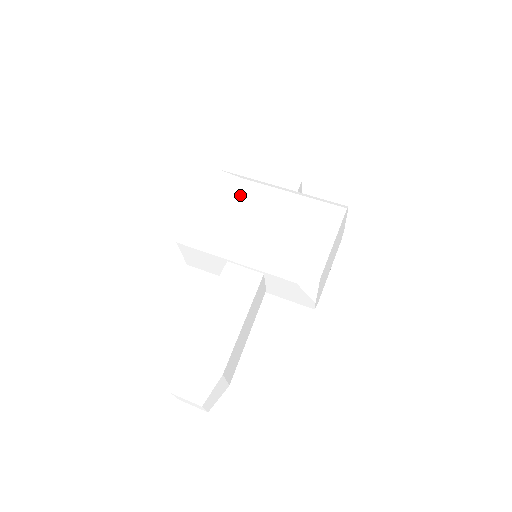
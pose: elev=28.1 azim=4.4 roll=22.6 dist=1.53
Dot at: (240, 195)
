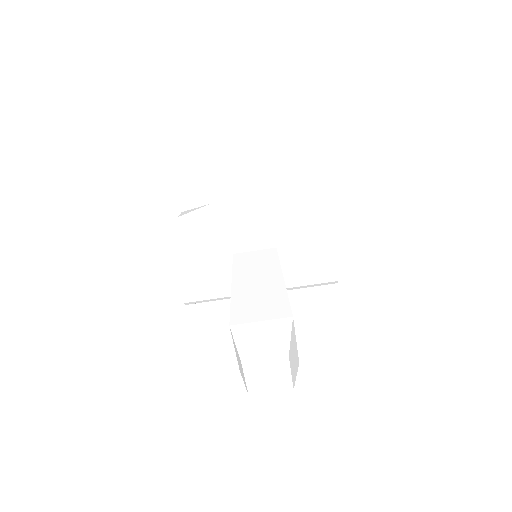
Dot at: (216, 211)
